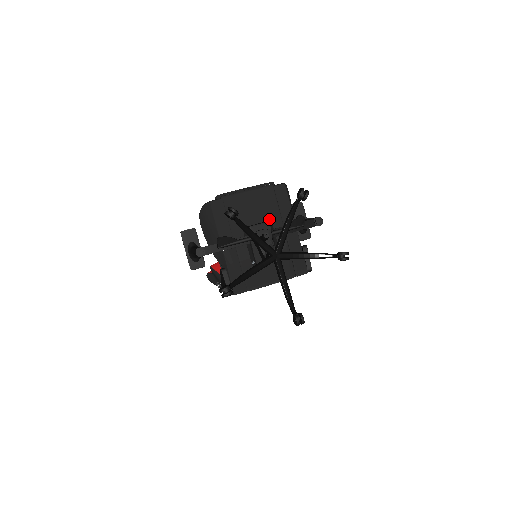
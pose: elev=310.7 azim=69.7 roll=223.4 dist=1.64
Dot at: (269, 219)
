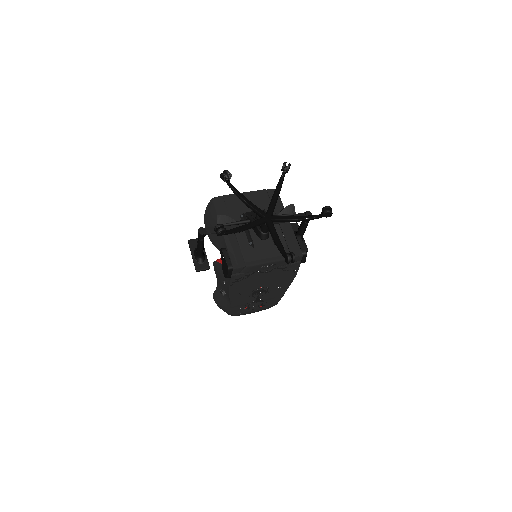
Dot at: occluded
